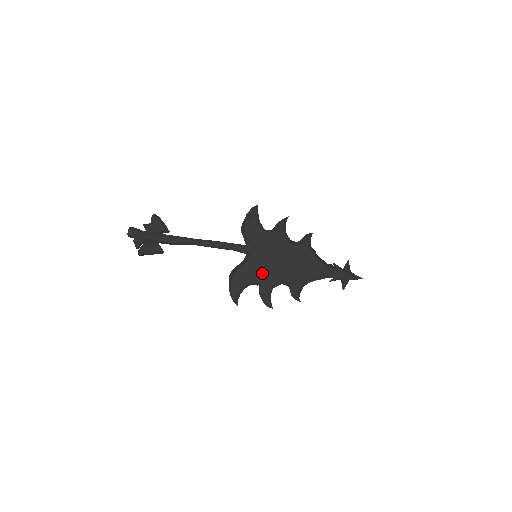
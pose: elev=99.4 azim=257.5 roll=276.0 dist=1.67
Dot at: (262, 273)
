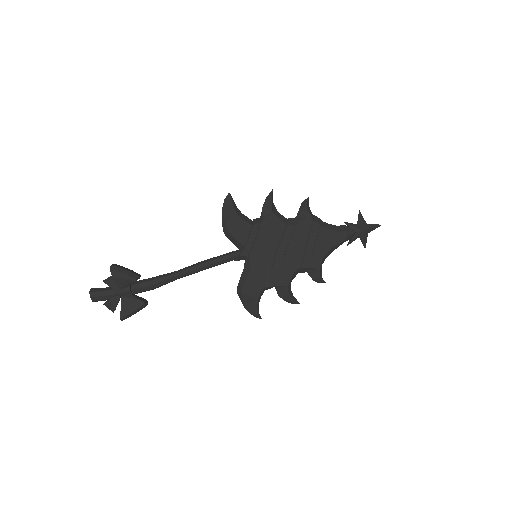
Dot at: (273, 274)
